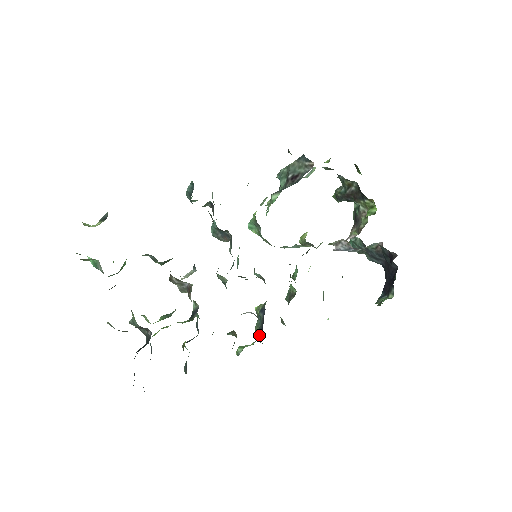
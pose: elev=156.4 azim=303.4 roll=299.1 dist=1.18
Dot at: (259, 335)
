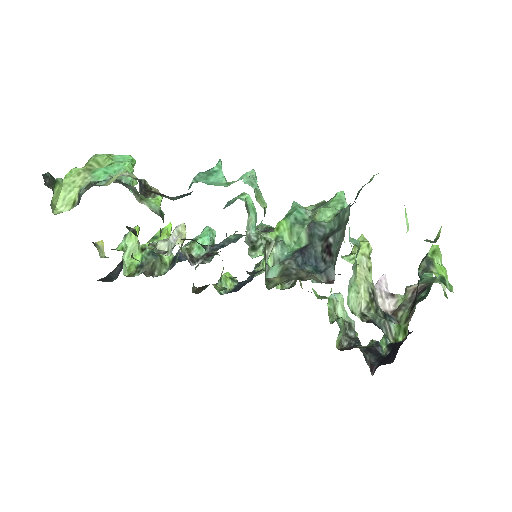
Dot at: (239, 286)
